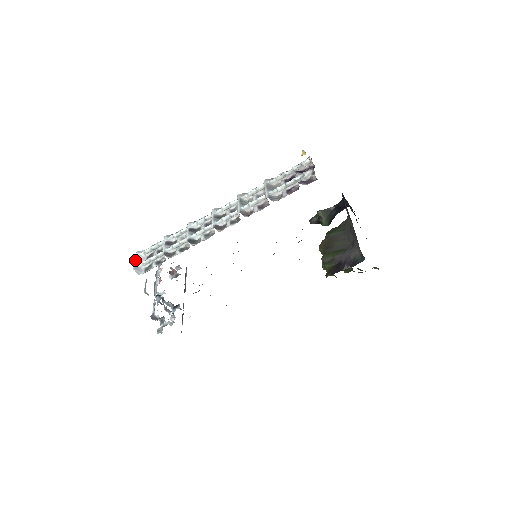
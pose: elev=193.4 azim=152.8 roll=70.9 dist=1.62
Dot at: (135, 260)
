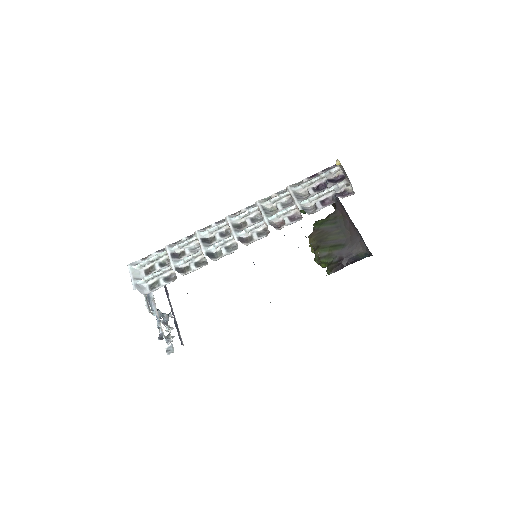
Dot at: (131, 276)
